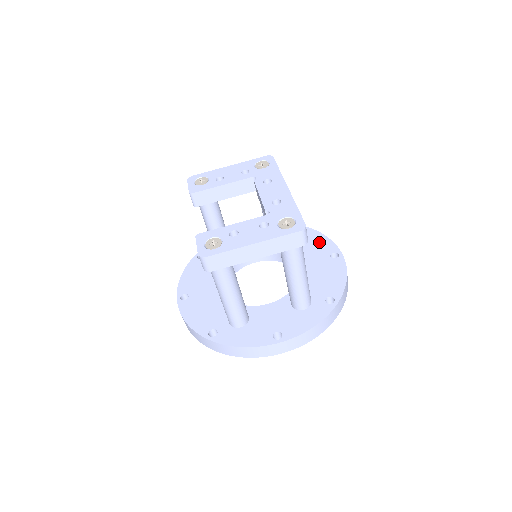
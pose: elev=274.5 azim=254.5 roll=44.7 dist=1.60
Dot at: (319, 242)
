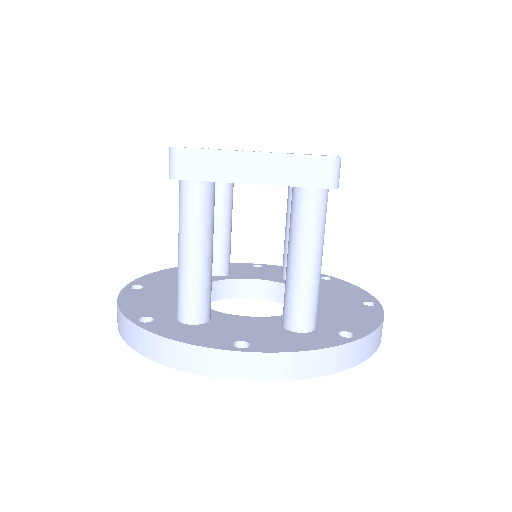
Dot at: (351, 290)
